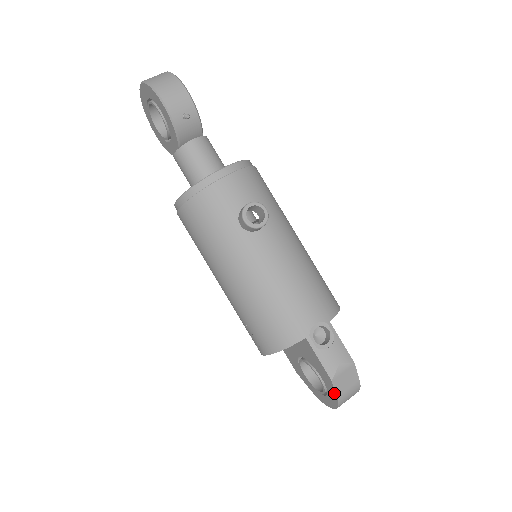
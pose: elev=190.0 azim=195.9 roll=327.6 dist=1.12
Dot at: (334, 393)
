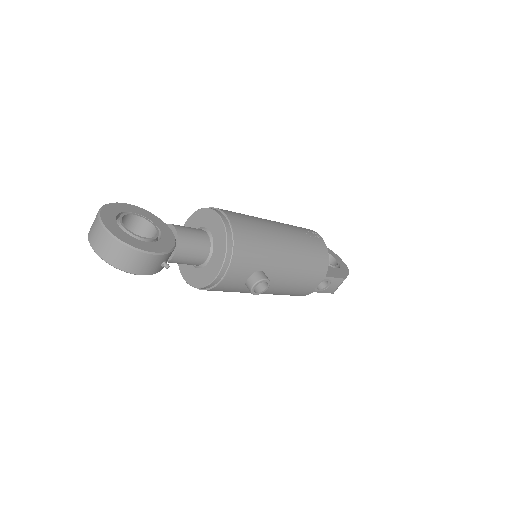
Dot at: occluded
